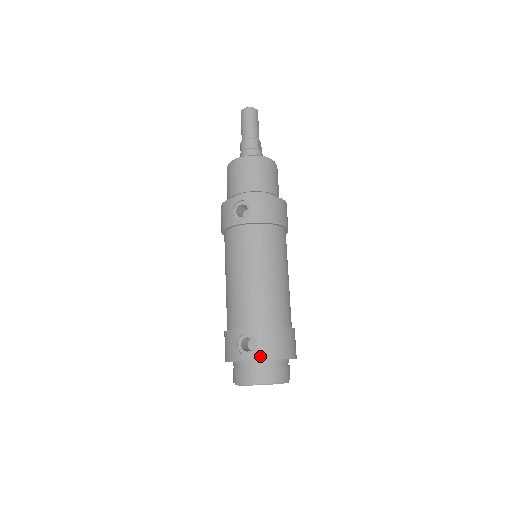
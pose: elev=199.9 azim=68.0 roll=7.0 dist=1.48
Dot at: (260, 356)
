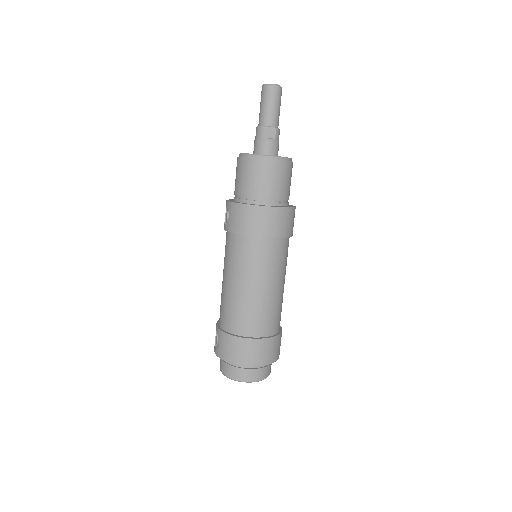
Dot at: (218, 354)
